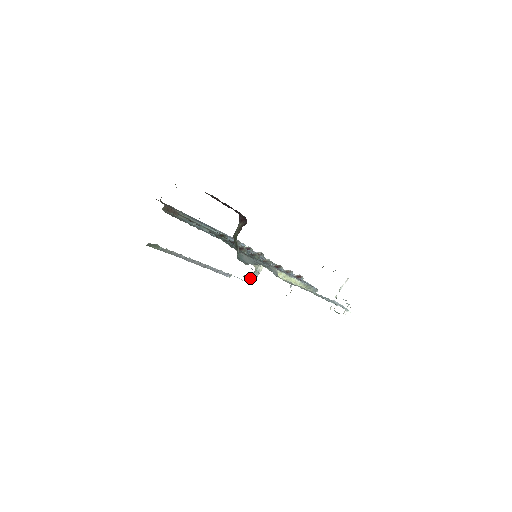
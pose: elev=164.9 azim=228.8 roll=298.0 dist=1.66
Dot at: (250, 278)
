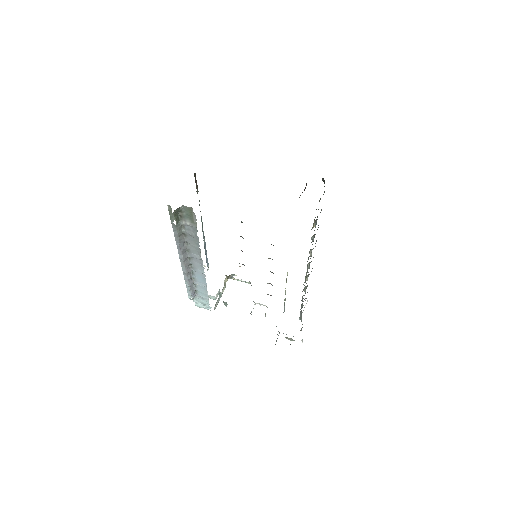
Dot at: occluded
